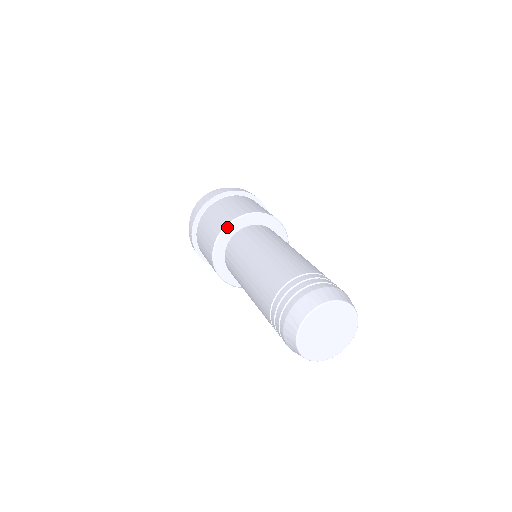
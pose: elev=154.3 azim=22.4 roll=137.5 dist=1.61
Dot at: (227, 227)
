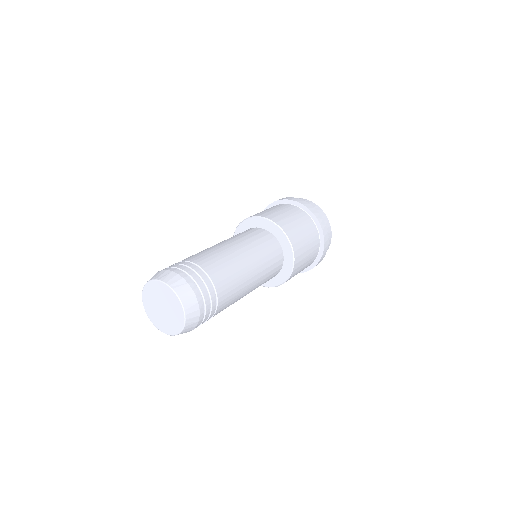
Dot at: (239, 226)
